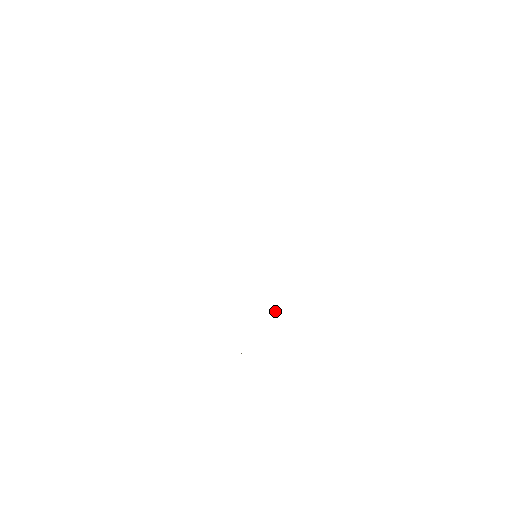
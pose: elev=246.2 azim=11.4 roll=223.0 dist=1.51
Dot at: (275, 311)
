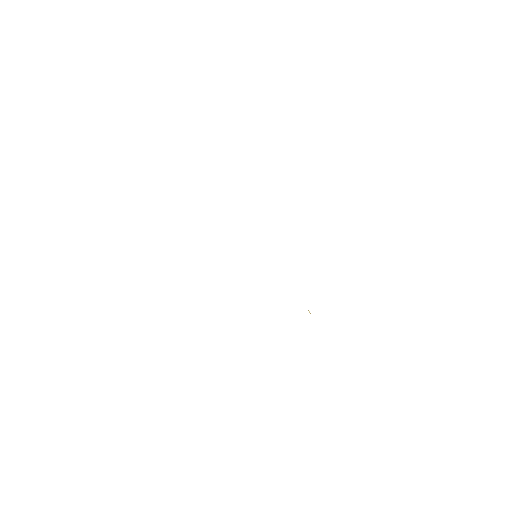
Dot at: occluded
